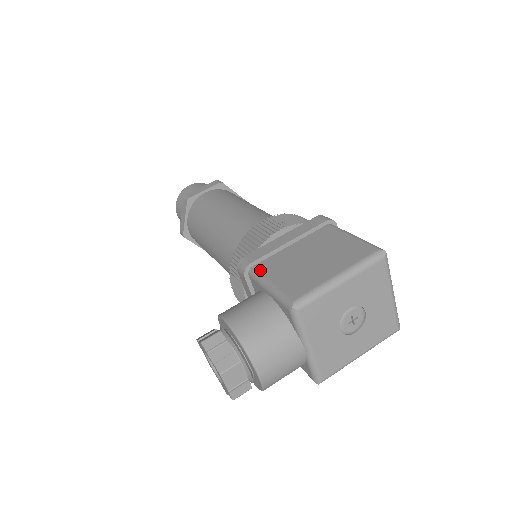
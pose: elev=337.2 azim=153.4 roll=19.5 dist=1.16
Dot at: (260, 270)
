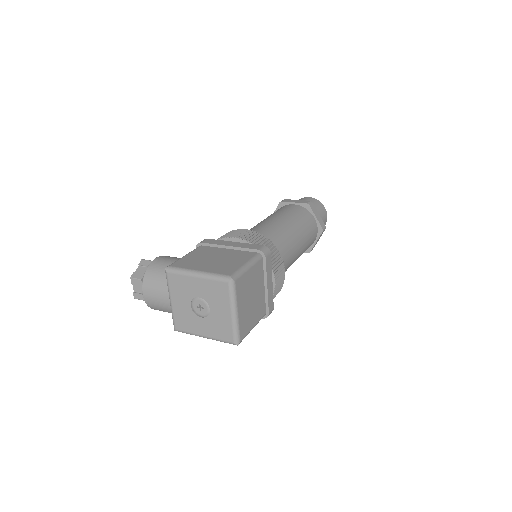
Dot at: (198, 248)
